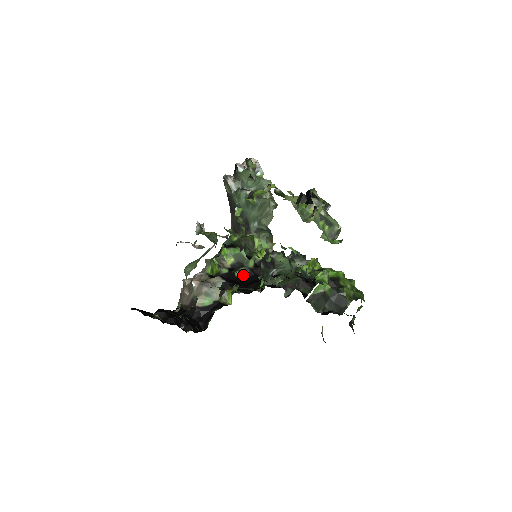
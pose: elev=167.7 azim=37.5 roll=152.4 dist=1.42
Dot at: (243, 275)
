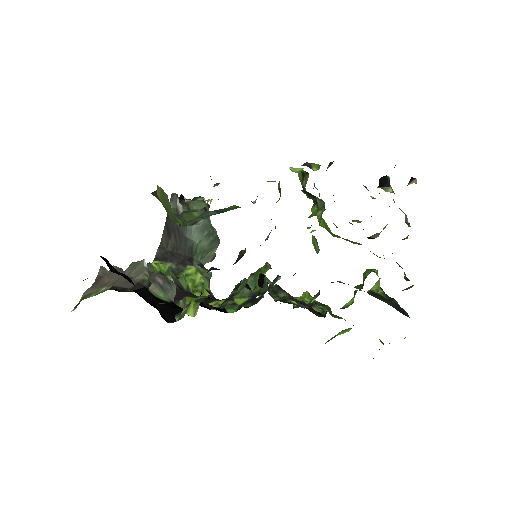
Dot at: occluded
